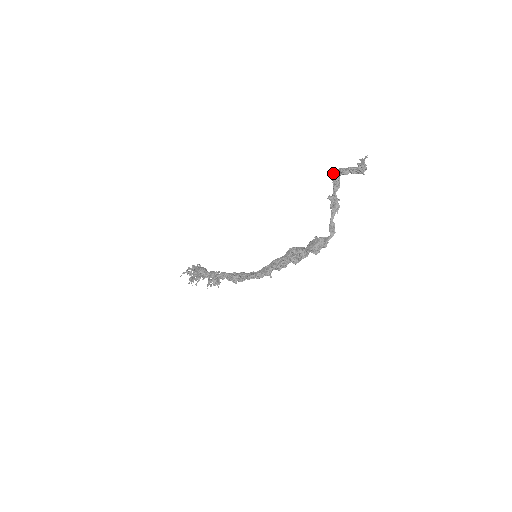
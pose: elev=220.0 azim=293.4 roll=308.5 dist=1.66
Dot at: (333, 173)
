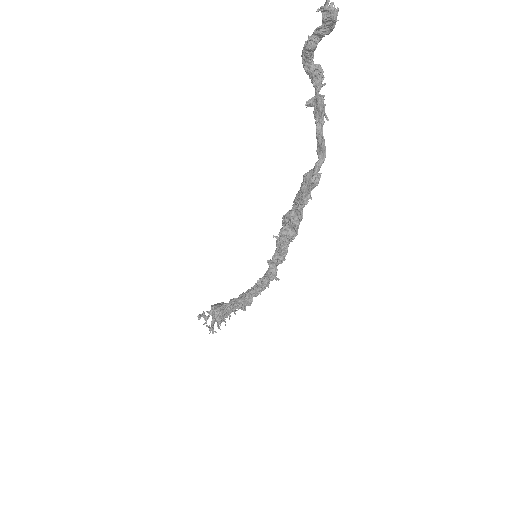
Dot at: (302, 61)
